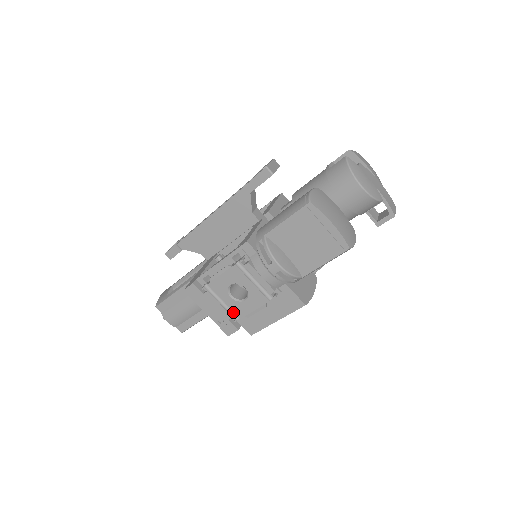
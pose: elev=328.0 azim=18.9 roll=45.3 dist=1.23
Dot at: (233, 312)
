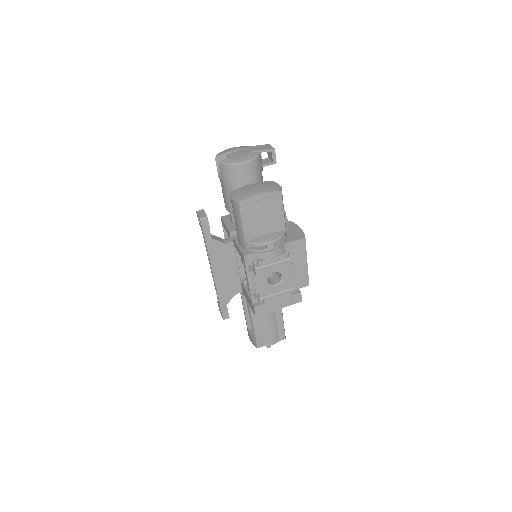
Dot at: (287, 290)
